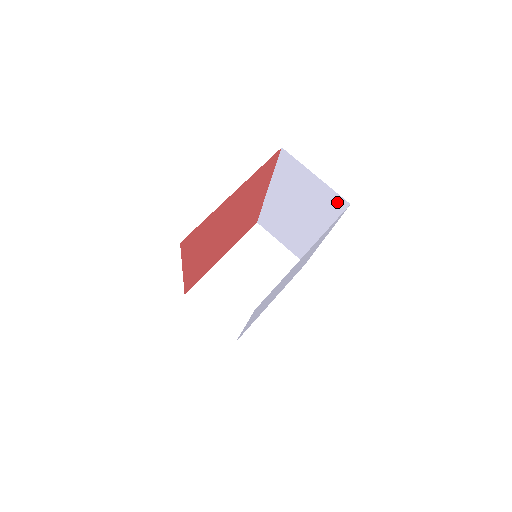
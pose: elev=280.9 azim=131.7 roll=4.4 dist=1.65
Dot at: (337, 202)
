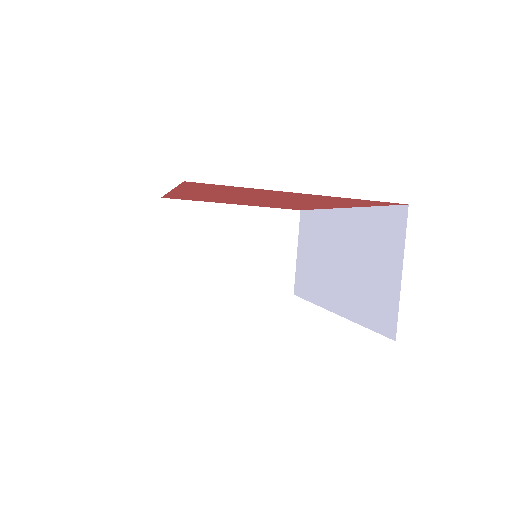
Dot at: (386, 319)
